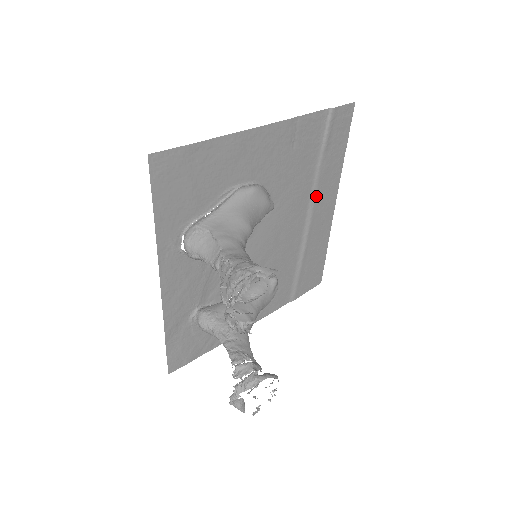
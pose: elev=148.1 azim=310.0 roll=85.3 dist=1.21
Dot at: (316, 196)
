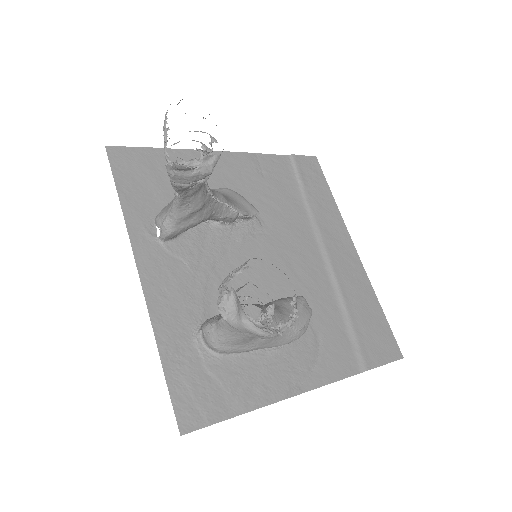
Dot at: (320, 231)
